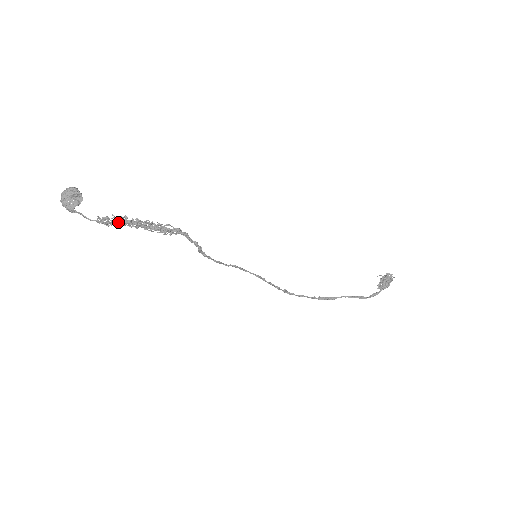
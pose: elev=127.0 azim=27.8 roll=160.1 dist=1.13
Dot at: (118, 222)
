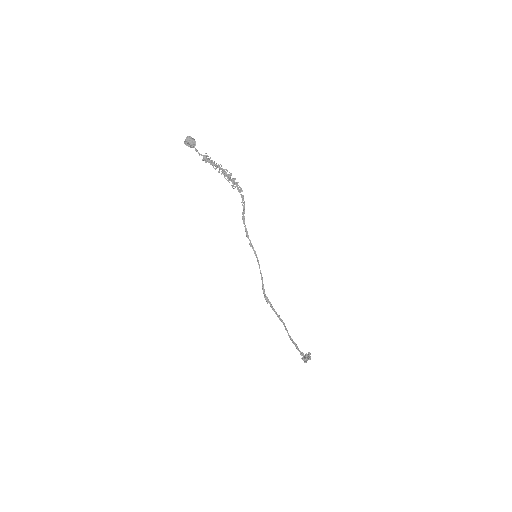
Dot at: (214, 164)
